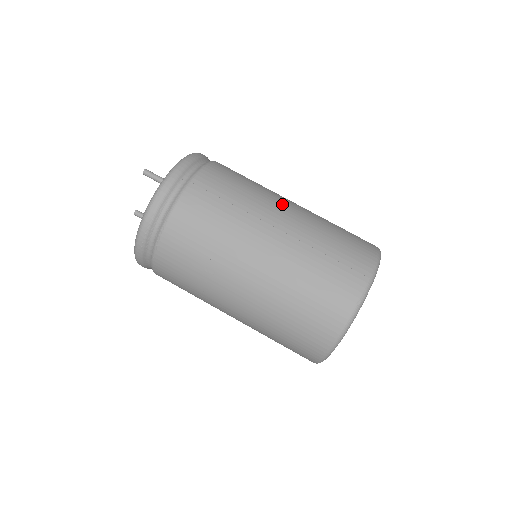
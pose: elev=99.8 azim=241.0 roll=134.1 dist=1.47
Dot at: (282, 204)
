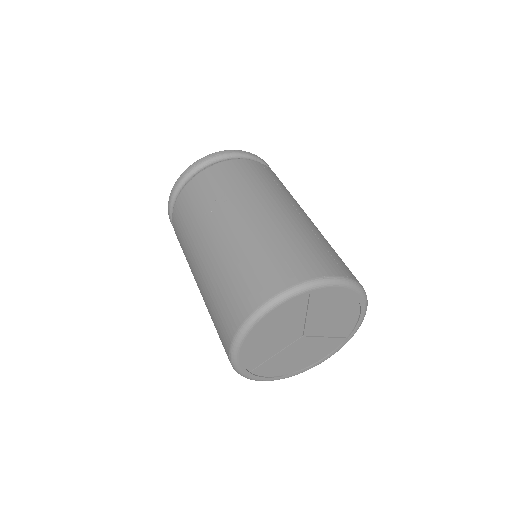
Dot at: occluded
